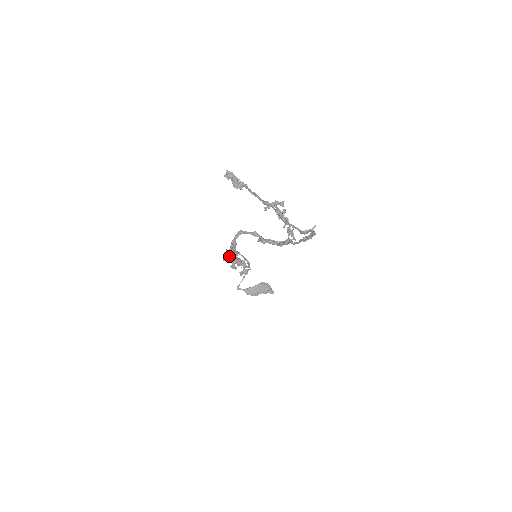
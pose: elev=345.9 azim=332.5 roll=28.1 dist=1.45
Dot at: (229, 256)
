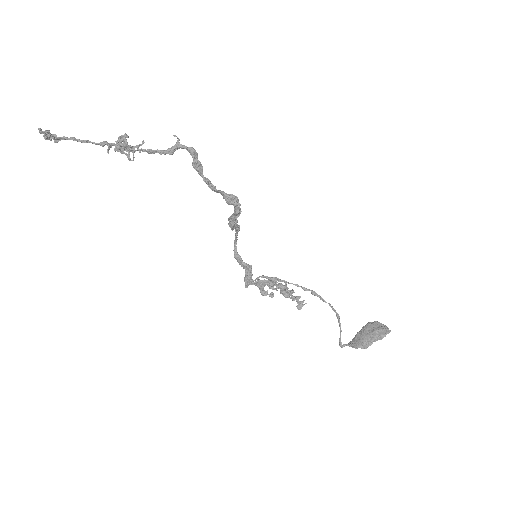
Dot at: (249, 280)
